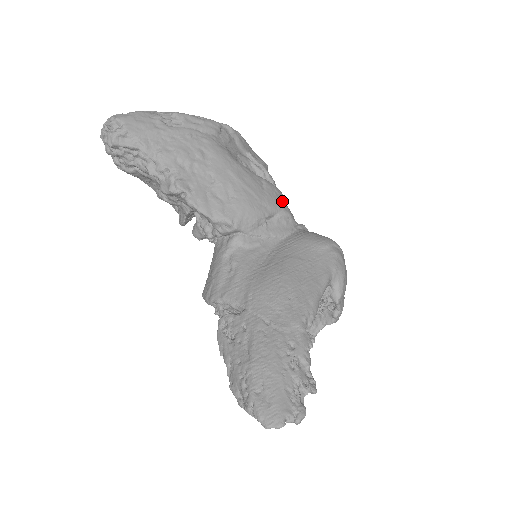
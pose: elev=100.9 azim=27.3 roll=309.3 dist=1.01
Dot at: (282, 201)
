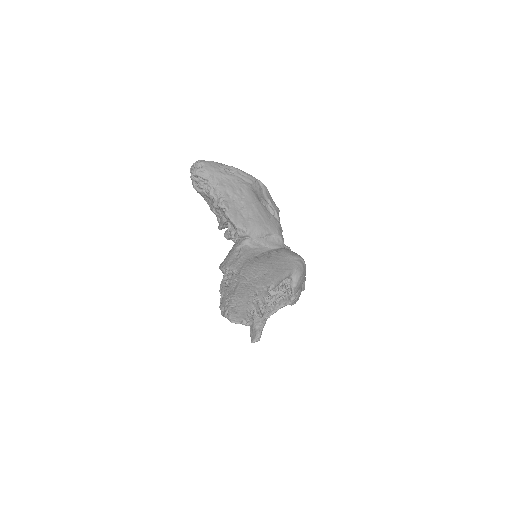
Dot at: (279, 229)
